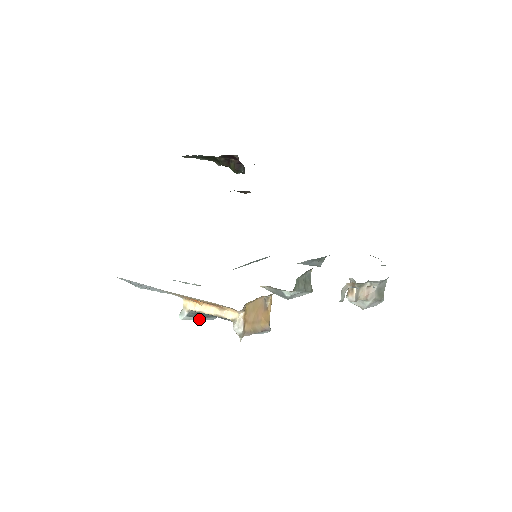
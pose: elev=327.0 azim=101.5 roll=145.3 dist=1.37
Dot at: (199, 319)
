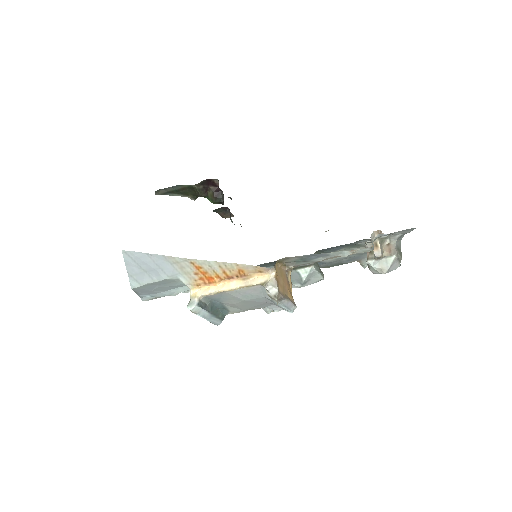
Dot at: (207, 317)
